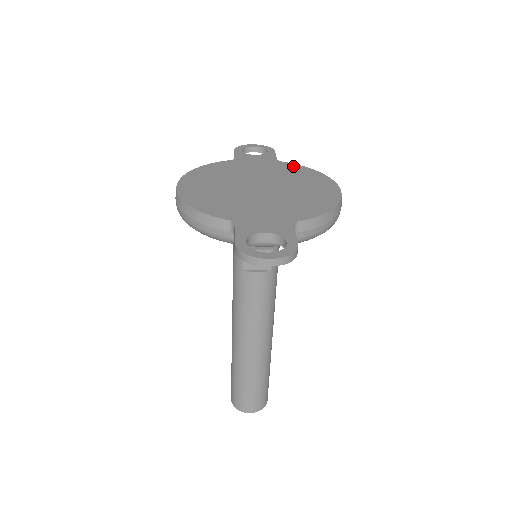
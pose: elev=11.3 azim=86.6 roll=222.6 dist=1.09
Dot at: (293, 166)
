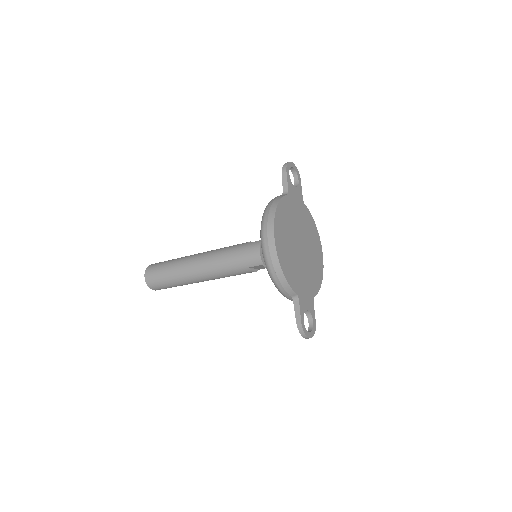
Dot at: (309, 215)
